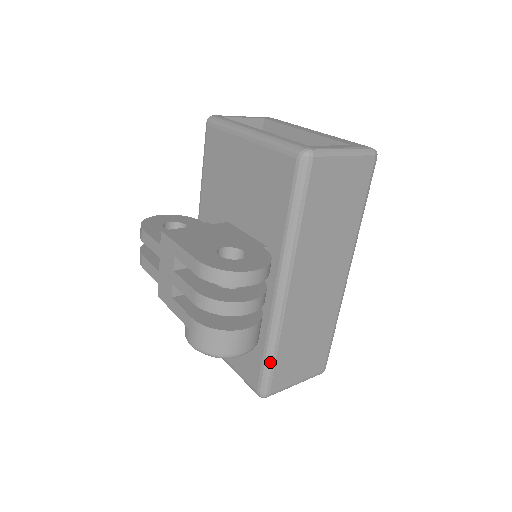
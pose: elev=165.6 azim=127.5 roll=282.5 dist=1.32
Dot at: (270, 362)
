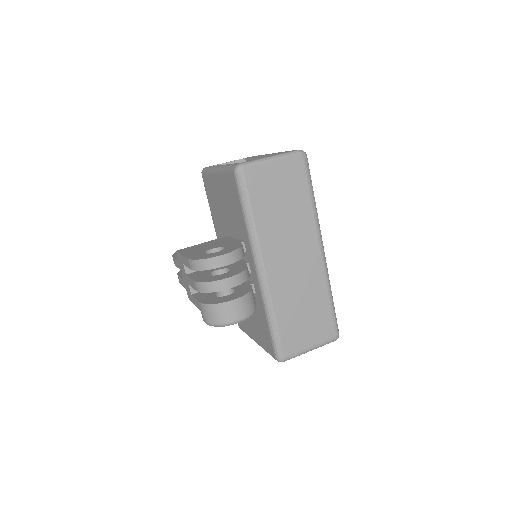
Dot at: (274, 329)
